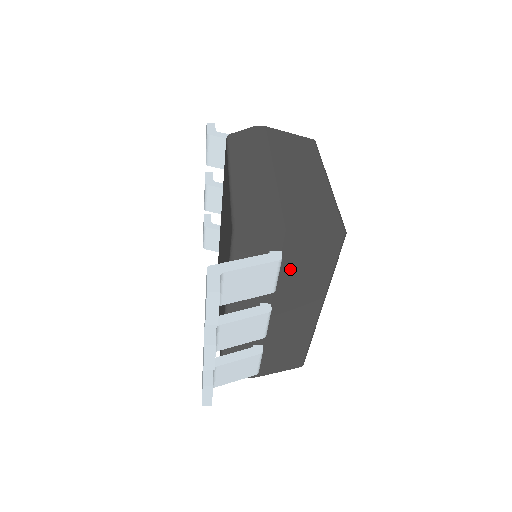
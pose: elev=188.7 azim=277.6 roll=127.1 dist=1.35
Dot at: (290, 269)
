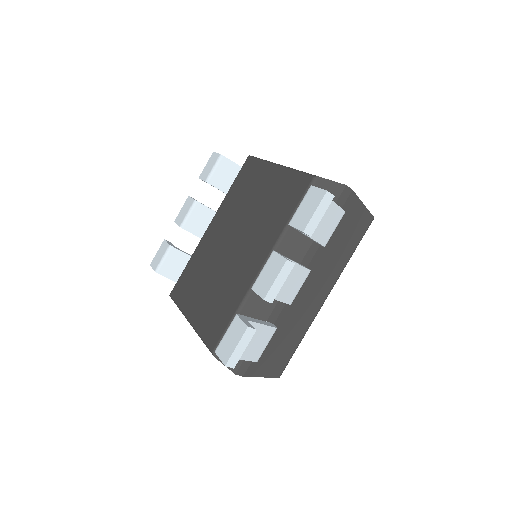
Dot at: (335, 234)
